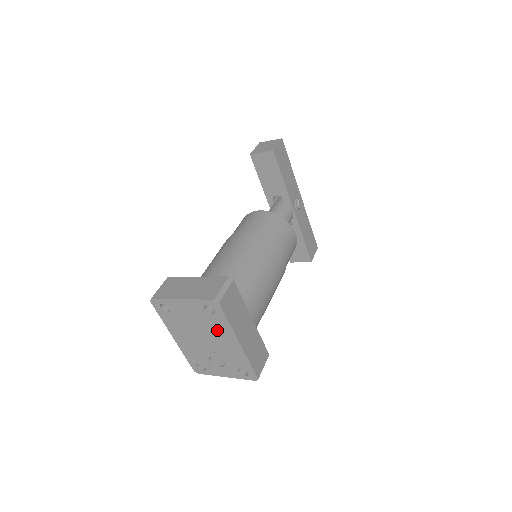
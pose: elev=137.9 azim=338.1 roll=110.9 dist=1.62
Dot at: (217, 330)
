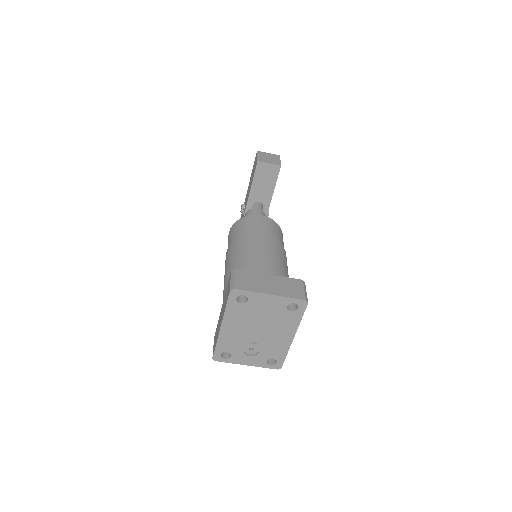
Dot at: (282, 325)
